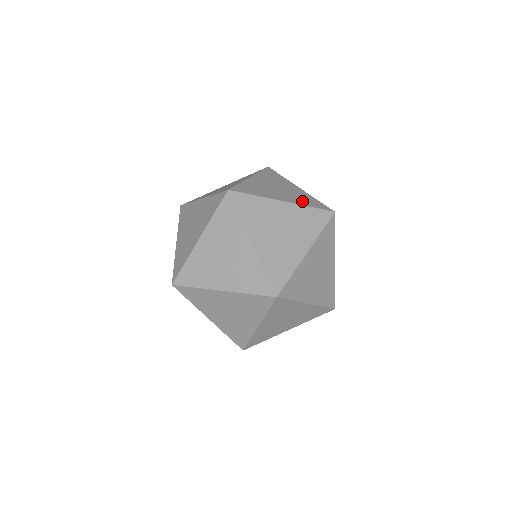
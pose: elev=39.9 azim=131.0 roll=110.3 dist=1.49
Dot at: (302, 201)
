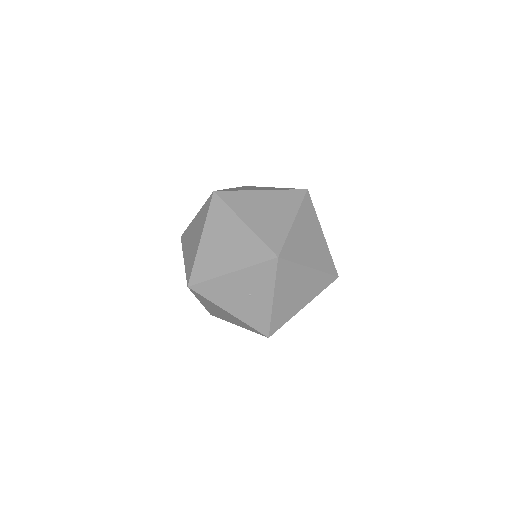
Dot at: (278, 189)
